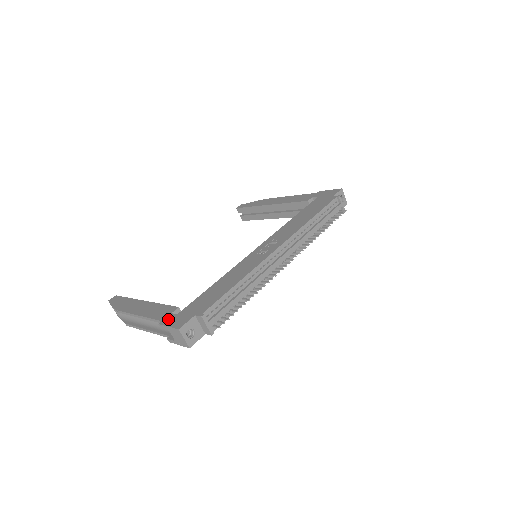
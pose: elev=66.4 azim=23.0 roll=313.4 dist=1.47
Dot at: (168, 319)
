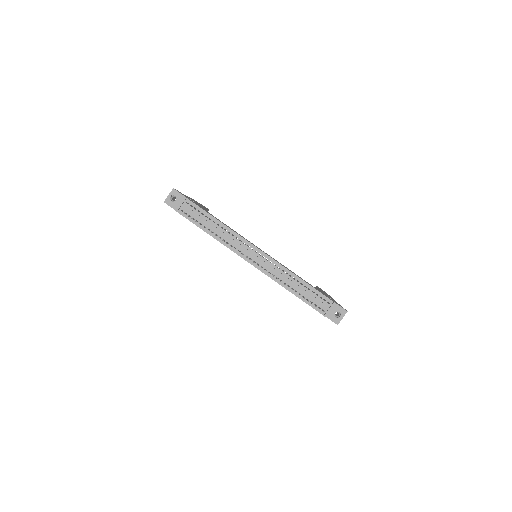
Dot at: (183, 194)
